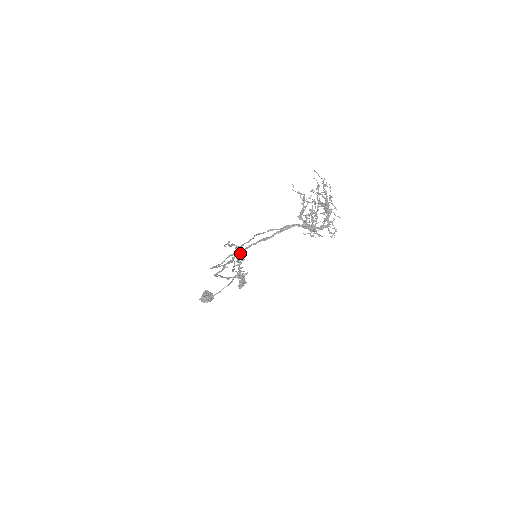
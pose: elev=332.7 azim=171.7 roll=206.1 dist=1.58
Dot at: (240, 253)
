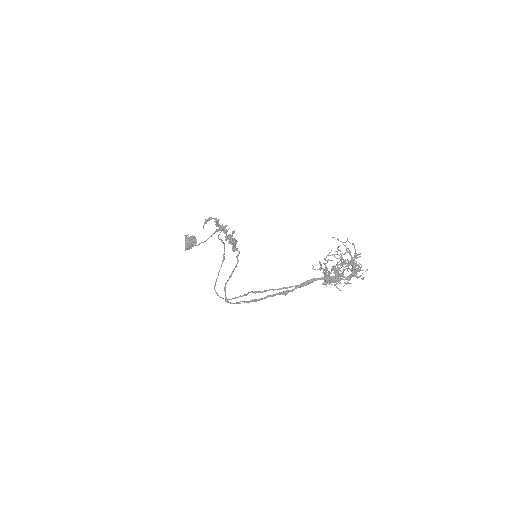
Dot at: (256, 301)
